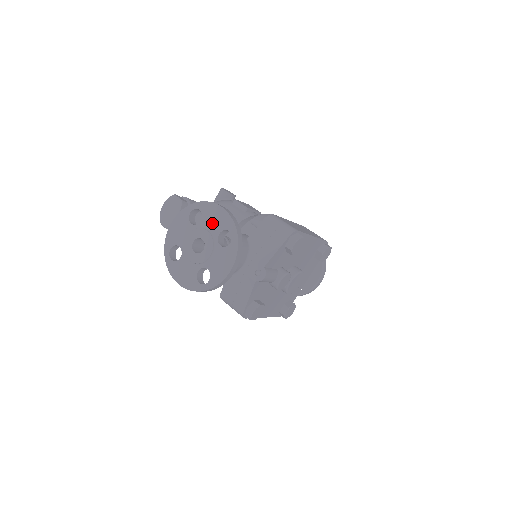
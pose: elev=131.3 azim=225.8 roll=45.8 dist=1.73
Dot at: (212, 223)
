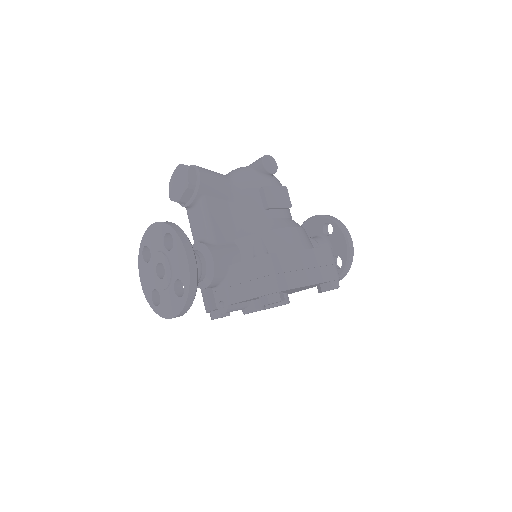
Dot at: (176, 263)
